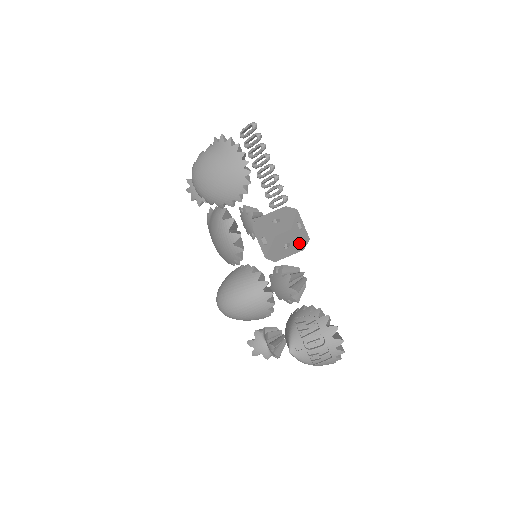
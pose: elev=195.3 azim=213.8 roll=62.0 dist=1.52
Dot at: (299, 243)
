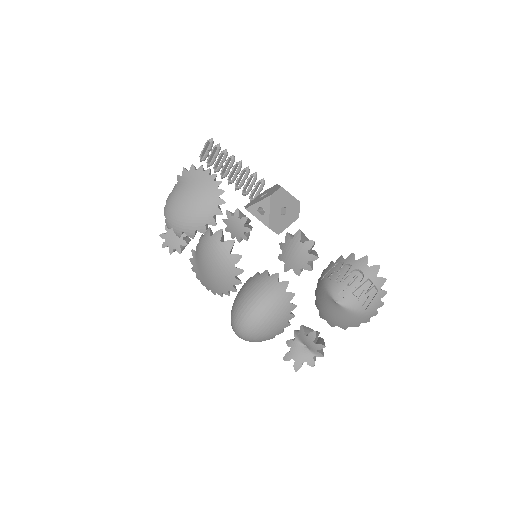
Dot at: (293, 208)
